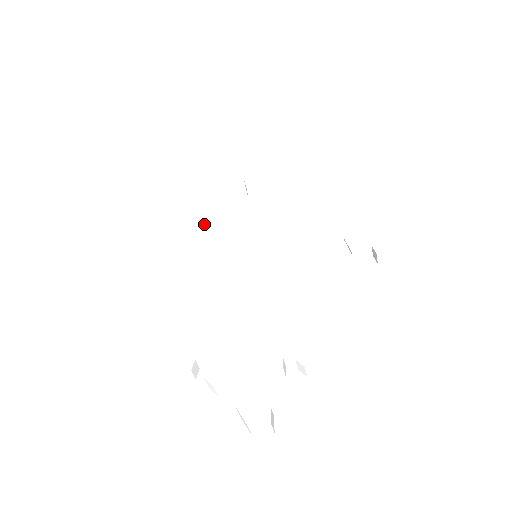
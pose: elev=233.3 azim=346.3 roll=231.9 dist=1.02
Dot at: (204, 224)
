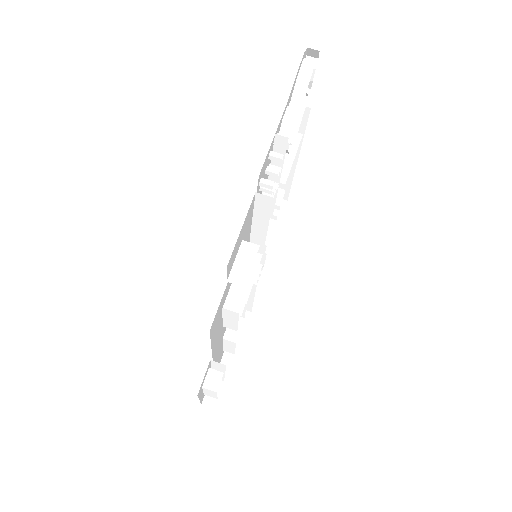
Dot at: occluded
